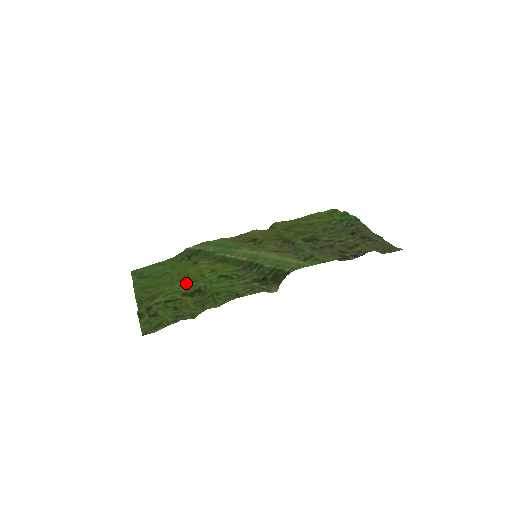
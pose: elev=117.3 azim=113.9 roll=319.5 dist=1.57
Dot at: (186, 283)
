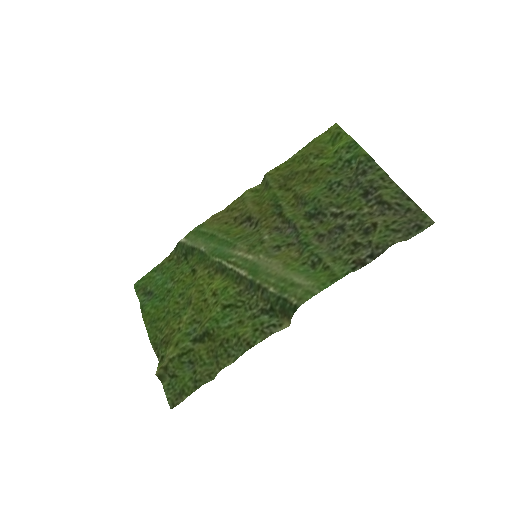
Dot at: (192, 317)
